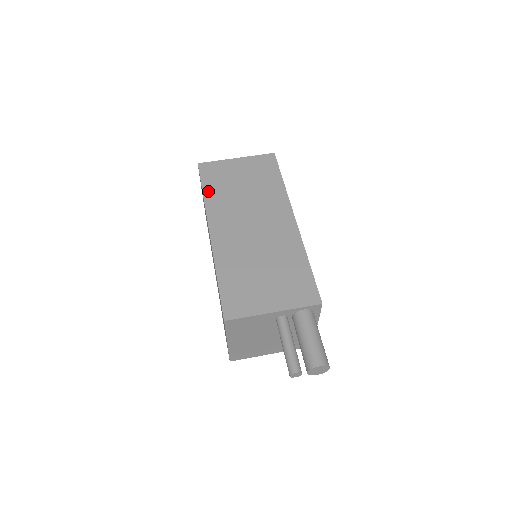
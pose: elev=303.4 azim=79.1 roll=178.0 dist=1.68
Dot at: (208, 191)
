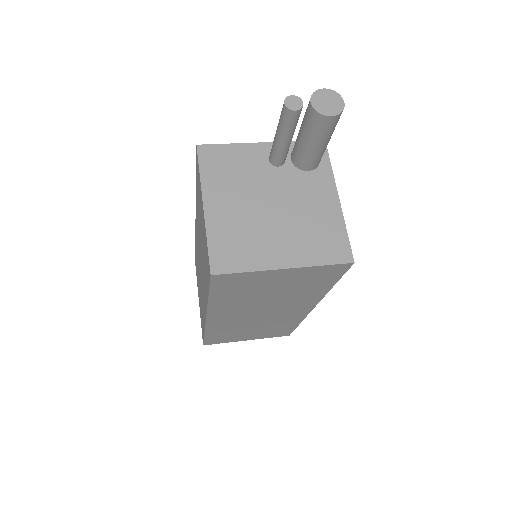
Dot at: occluded
